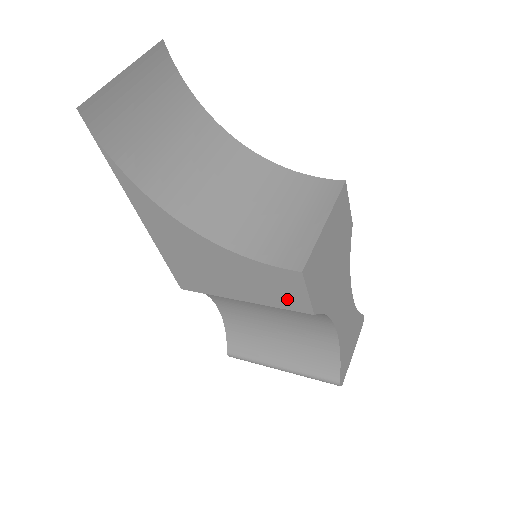
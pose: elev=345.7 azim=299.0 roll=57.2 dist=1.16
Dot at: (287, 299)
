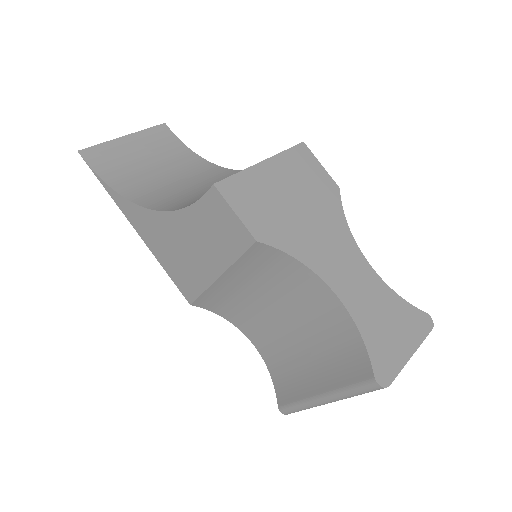
Dot at: (232, 238)
